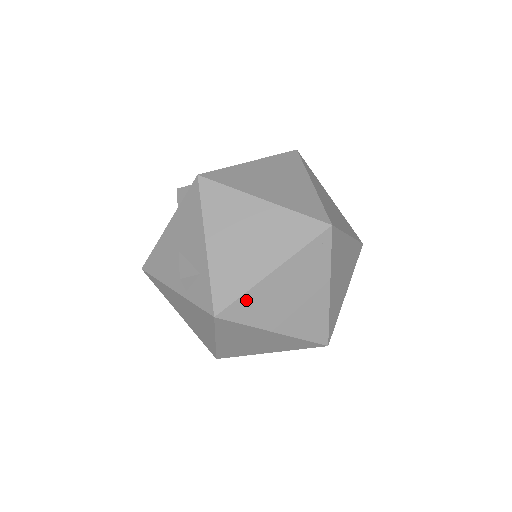
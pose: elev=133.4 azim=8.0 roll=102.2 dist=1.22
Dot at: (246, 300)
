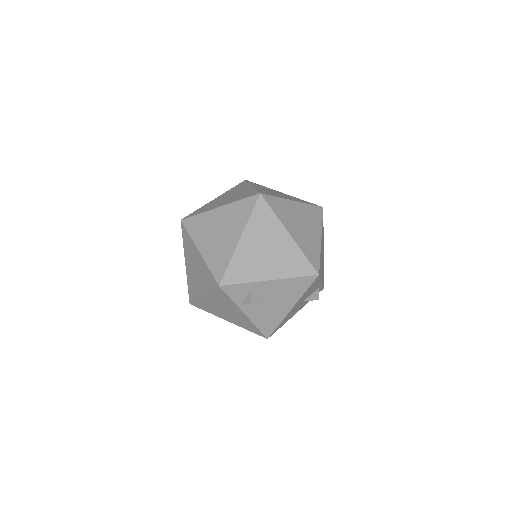
Dot at: (198, 218)
